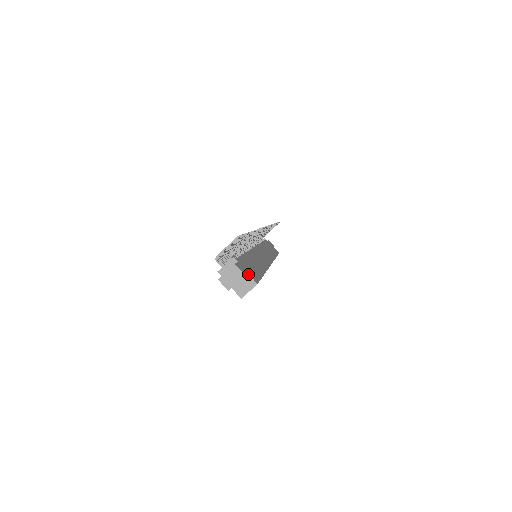
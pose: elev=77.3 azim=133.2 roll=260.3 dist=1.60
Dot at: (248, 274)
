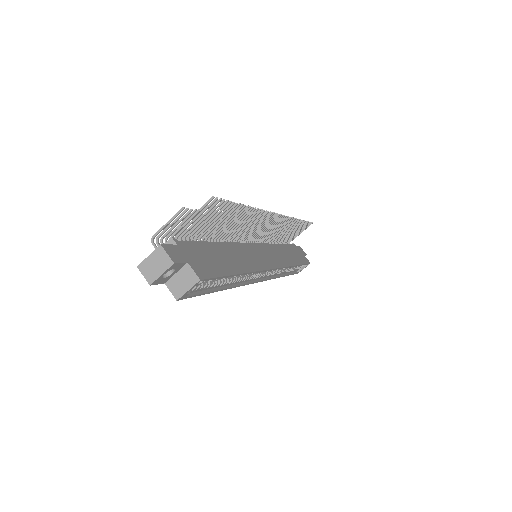
Dot at: (188, 264)
